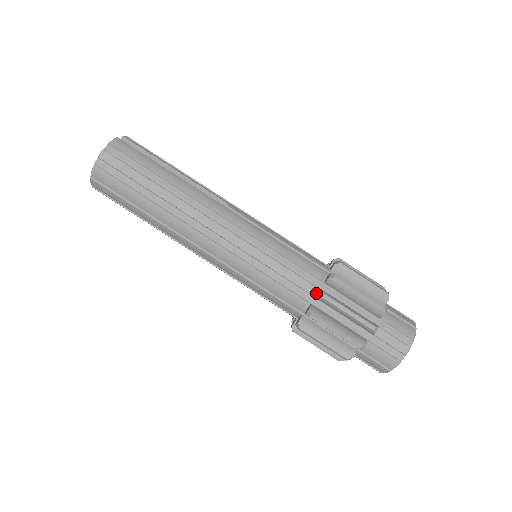
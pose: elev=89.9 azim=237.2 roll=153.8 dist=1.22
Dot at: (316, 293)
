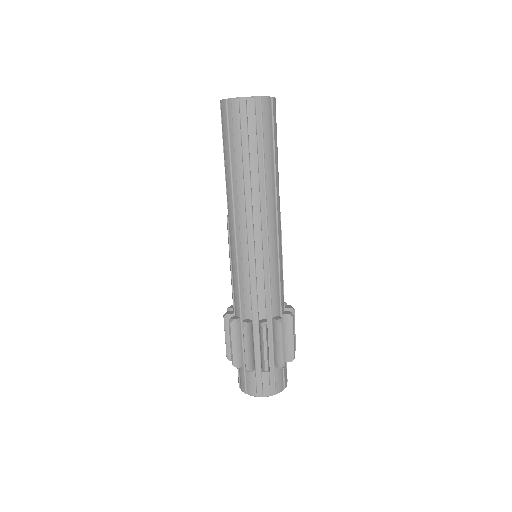
Dot at: (275, 316)
